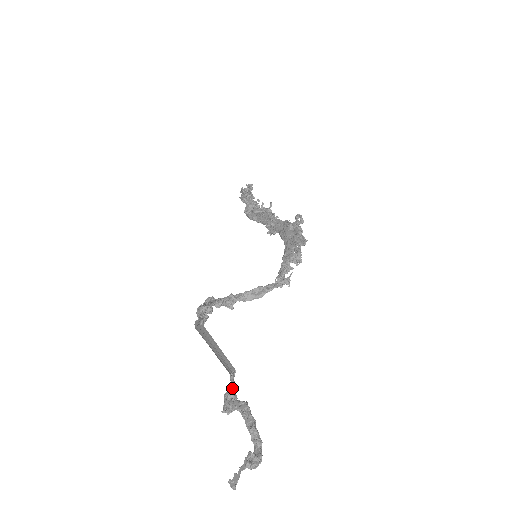
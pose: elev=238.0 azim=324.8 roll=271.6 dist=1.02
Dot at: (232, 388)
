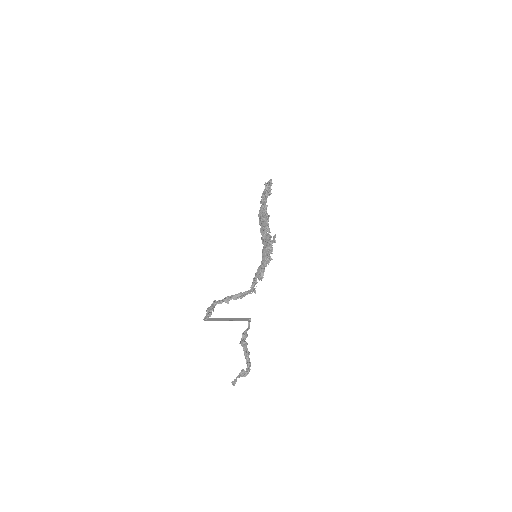
Dot at: (247, 329)
